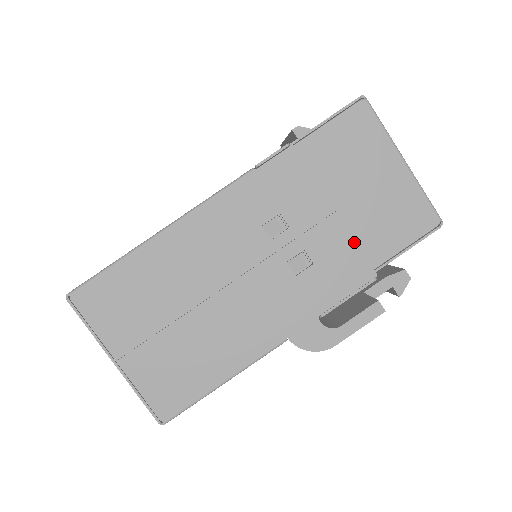
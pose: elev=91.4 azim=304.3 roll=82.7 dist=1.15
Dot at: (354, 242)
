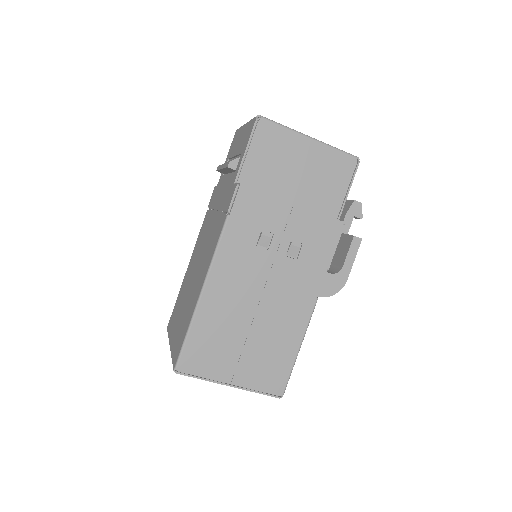
Dot at: (317, 213)
